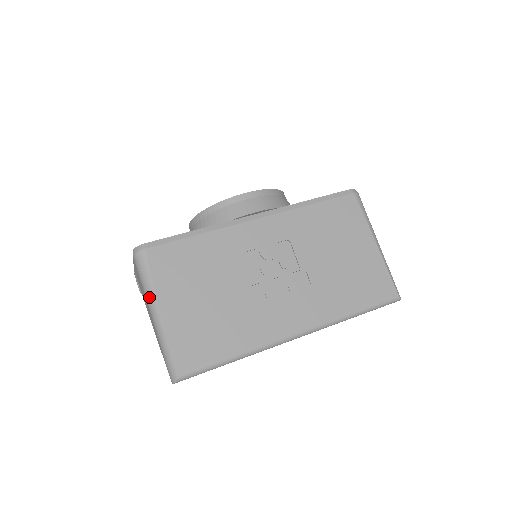
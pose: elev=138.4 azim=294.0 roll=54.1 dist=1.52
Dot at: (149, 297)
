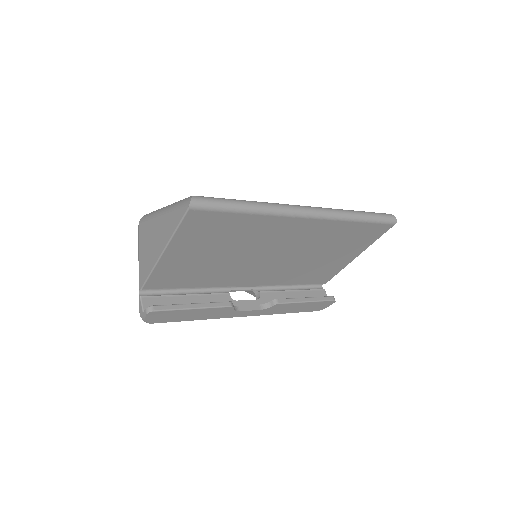
Dot at: (156, 212)
